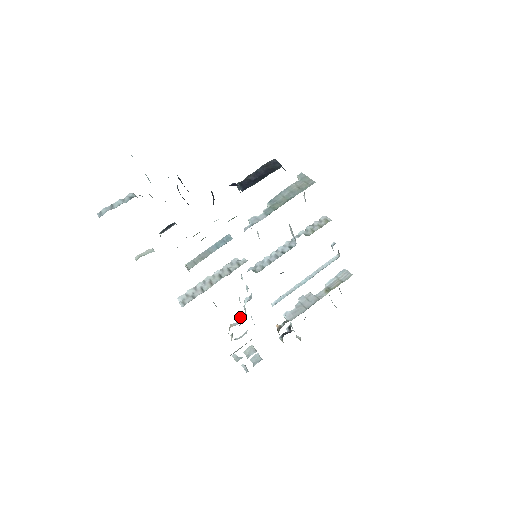
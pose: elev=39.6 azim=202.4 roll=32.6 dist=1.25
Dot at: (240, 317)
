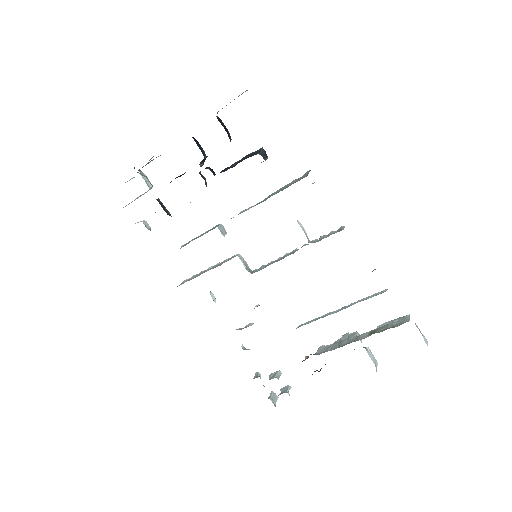
Dot at: (248, 324)
